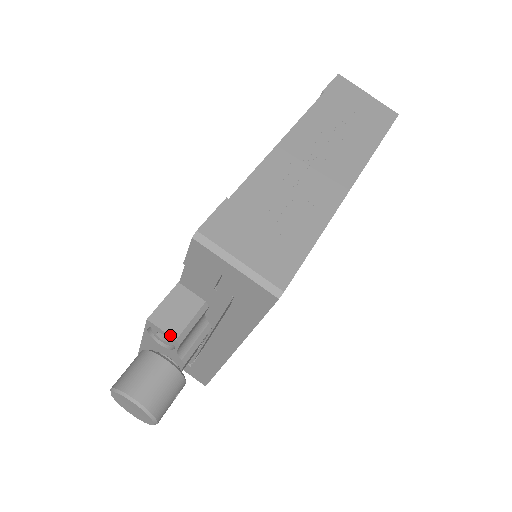
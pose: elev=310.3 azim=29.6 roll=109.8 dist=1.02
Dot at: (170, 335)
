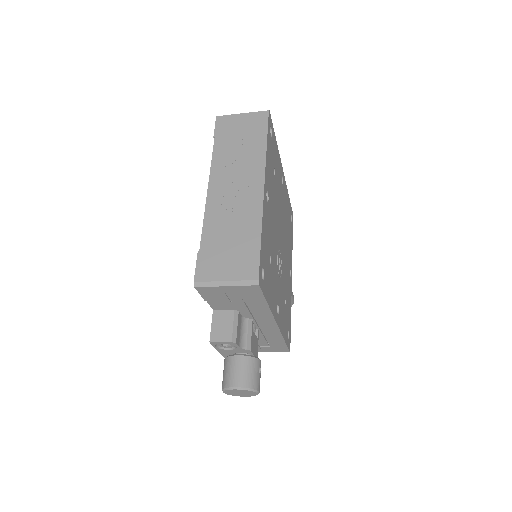
Dot at: (227, 342)
